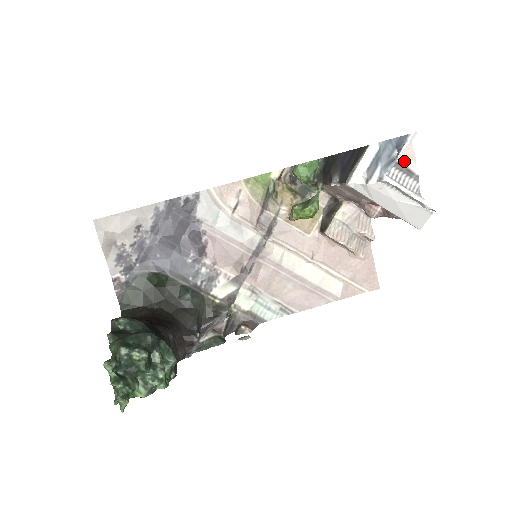
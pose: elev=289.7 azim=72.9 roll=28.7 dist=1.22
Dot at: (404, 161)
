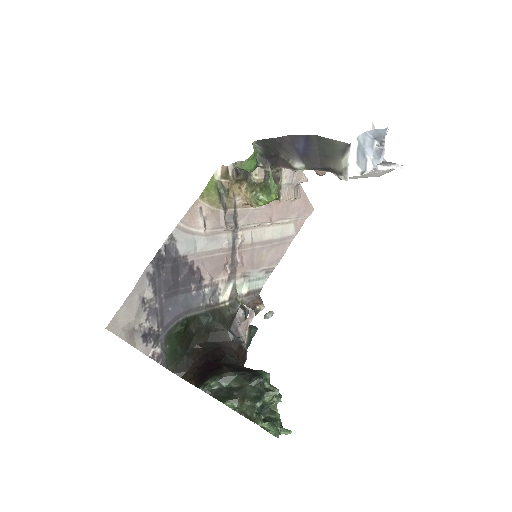
Dot at: occluded
